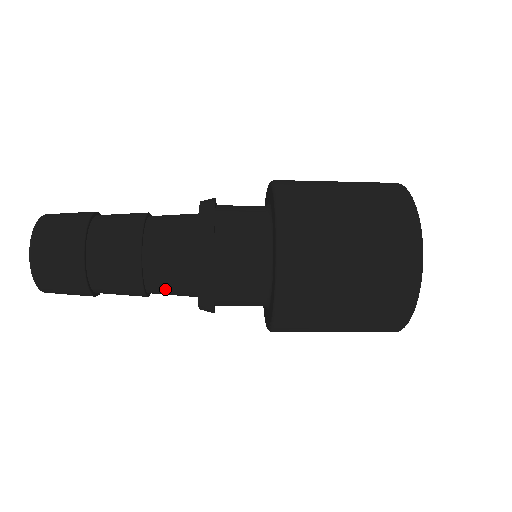
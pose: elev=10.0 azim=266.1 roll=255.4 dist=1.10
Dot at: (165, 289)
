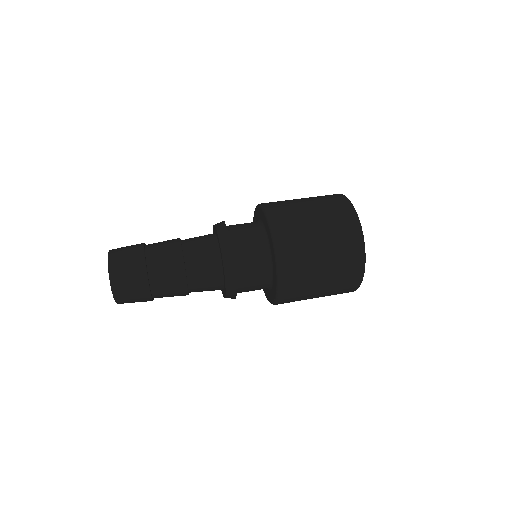
Dot at: (201, 284)
